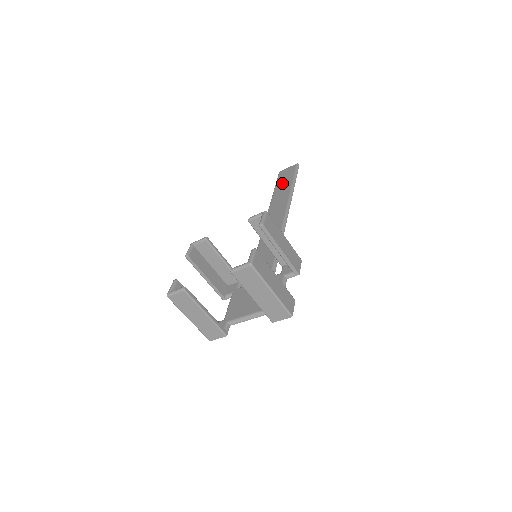
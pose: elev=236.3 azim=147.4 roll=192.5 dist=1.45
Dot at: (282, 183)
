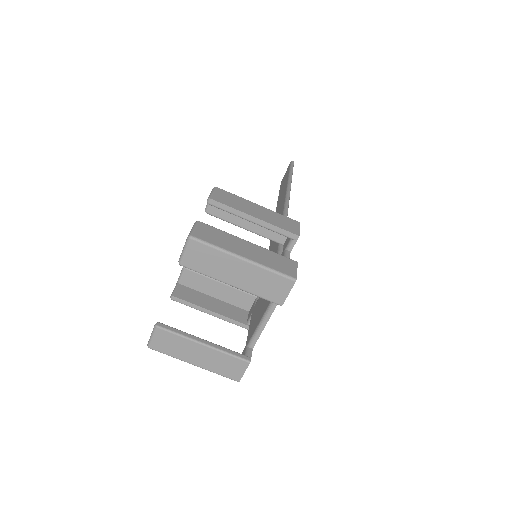
Dot at: (282, 187)
